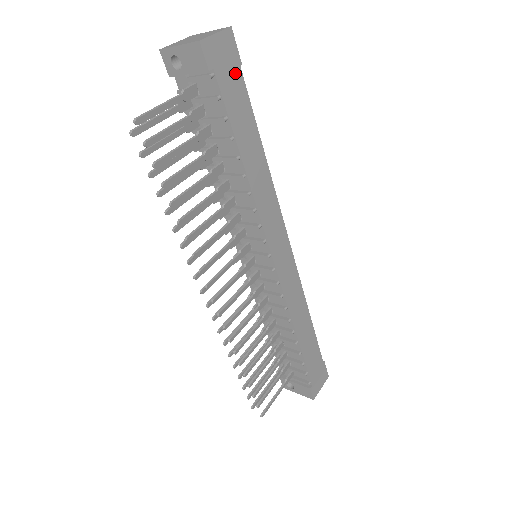
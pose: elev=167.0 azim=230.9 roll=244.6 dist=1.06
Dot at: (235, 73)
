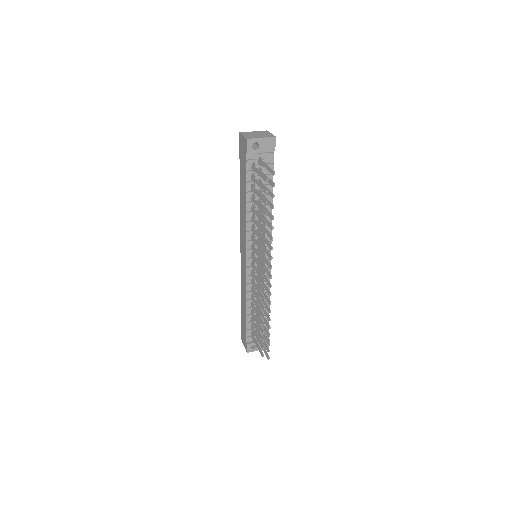
Dot at: occluded
